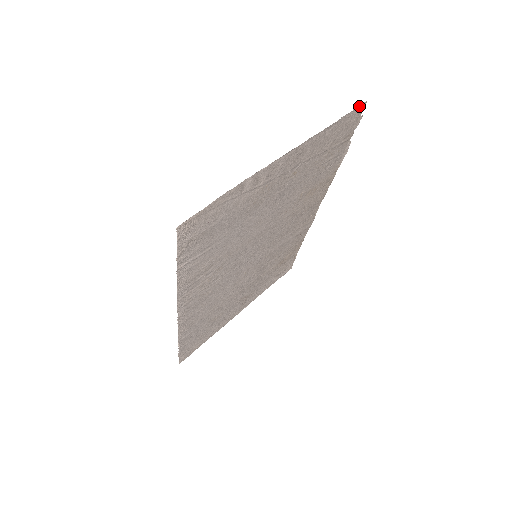
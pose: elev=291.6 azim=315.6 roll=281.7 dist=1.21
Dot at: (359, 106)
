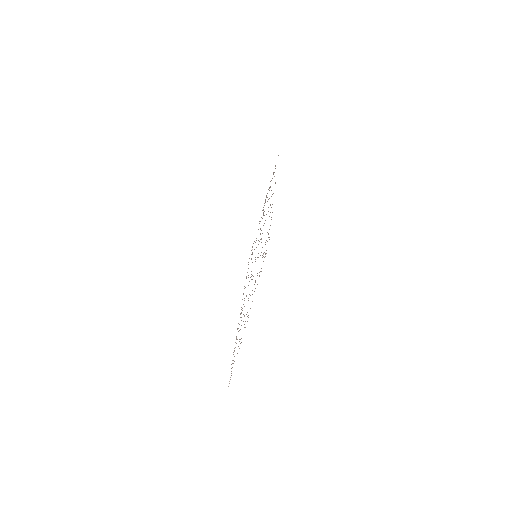
Dot at: occluded
